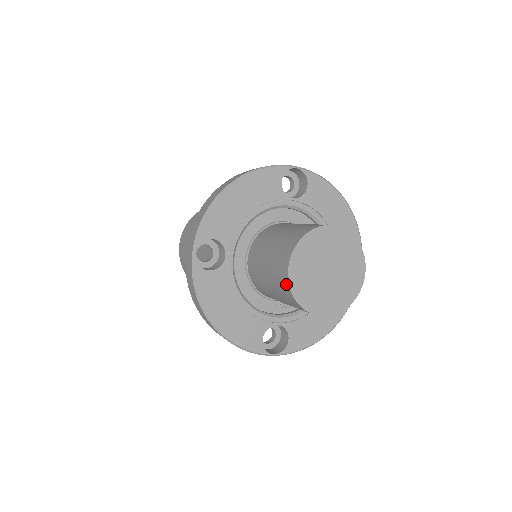
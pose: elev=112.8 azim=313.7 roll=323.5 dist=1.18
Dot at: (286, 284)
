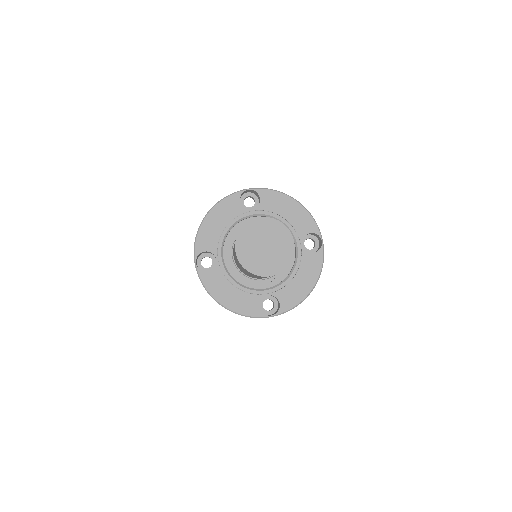
Dot at: (239, 263)
